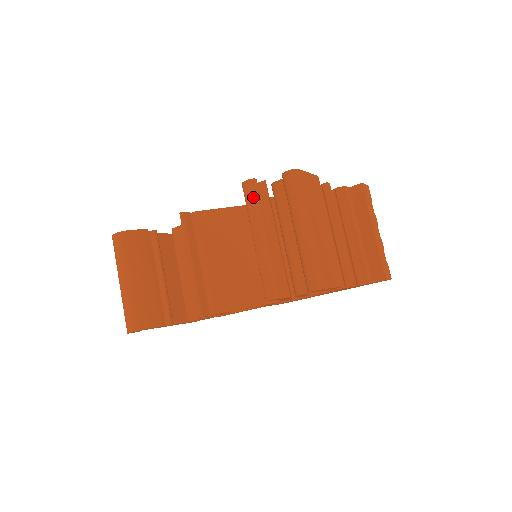
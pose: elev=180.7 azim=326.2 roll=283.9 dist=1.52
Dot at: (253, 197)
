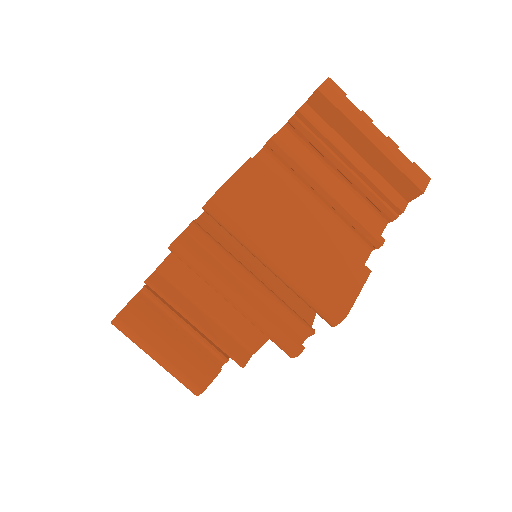
Dot at: (191, 262)
